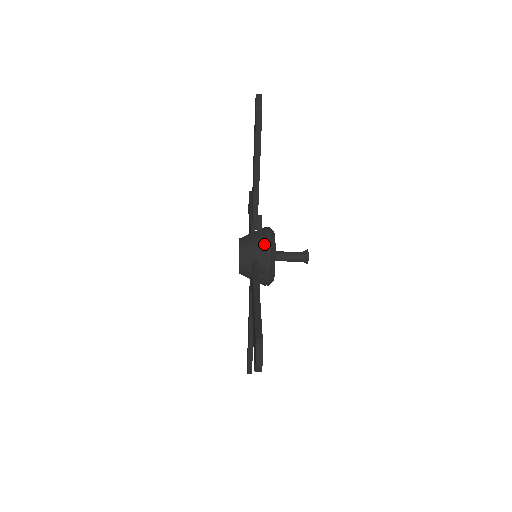
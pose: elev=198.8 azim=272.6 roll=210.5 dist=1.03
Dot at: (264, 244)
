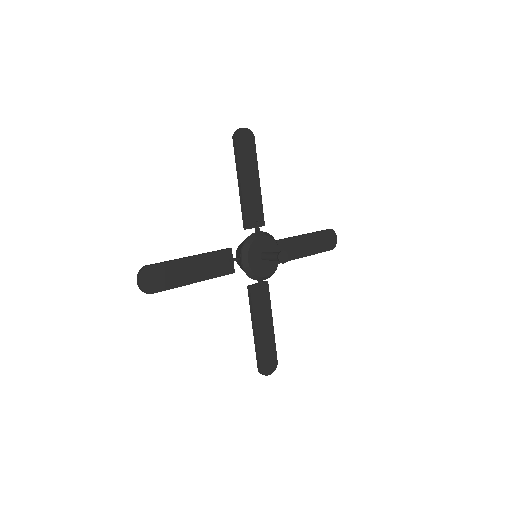
Dot at: (245, 239)
